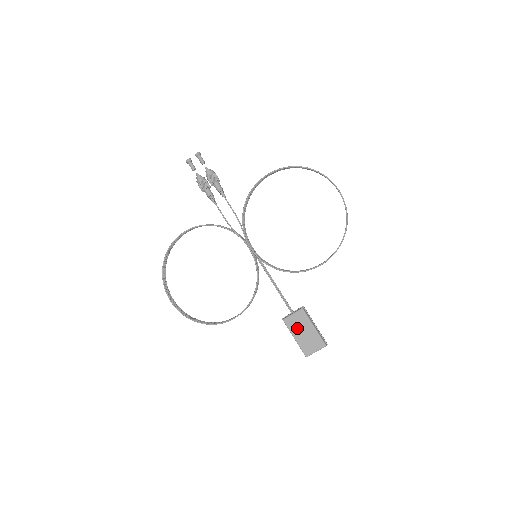
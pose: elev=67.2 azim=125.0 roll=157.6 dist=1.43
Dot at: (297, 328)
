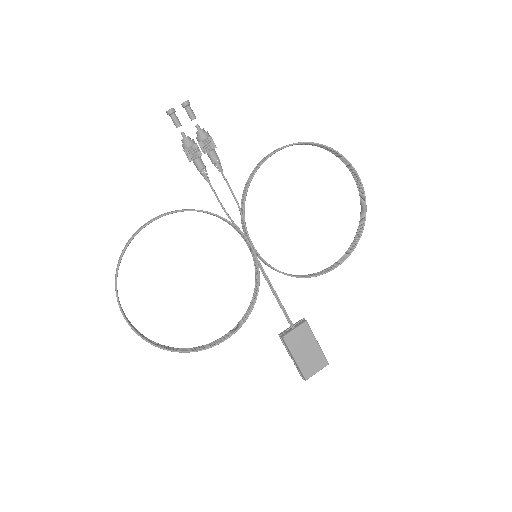
Dot at: (299, 346)
